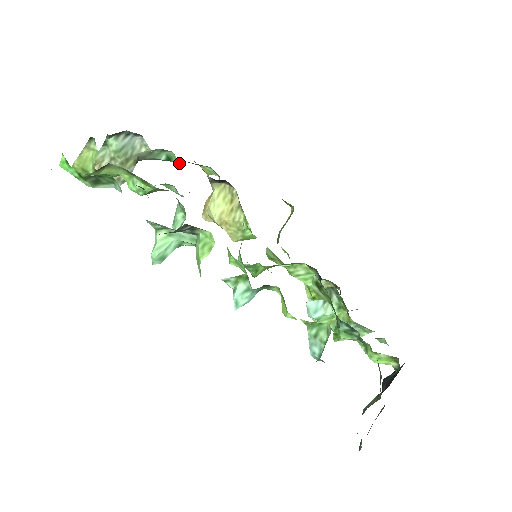
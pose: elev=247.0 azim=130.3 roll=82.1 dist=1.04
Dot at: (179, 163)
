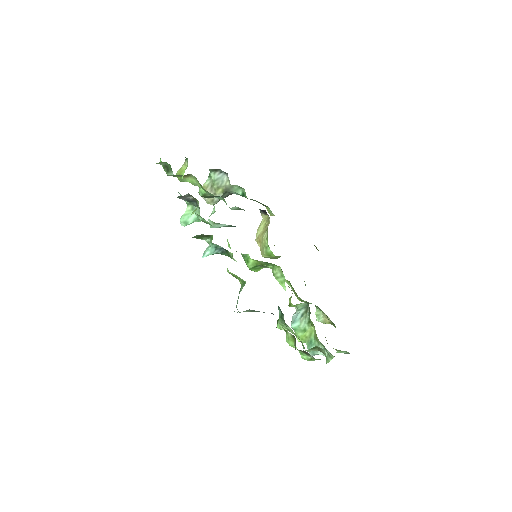
Dot at: occluded
